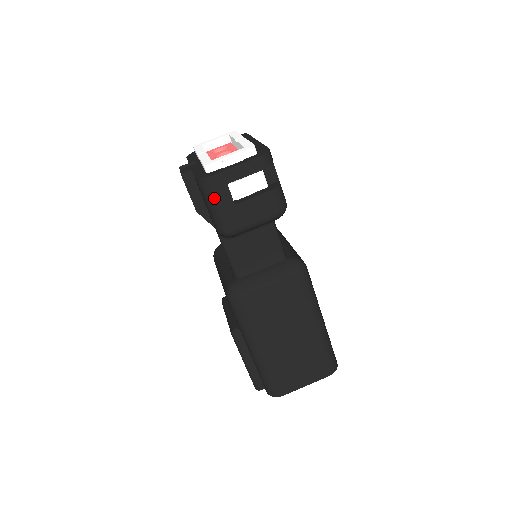
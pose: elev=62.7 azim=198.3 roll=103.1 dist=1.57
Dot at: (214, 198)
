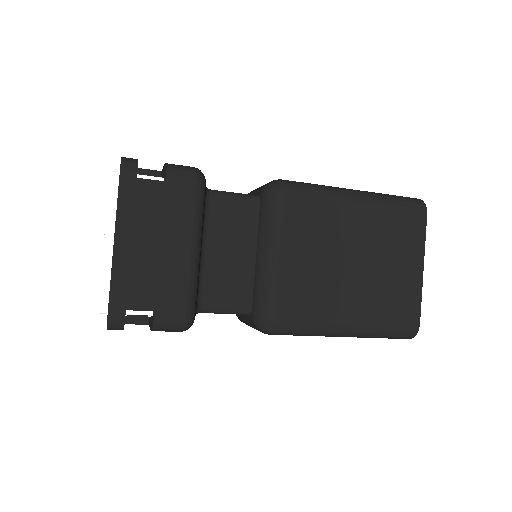
Dot at: occluded
